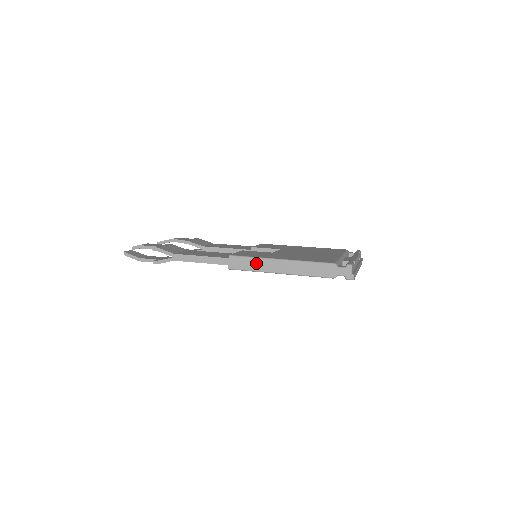
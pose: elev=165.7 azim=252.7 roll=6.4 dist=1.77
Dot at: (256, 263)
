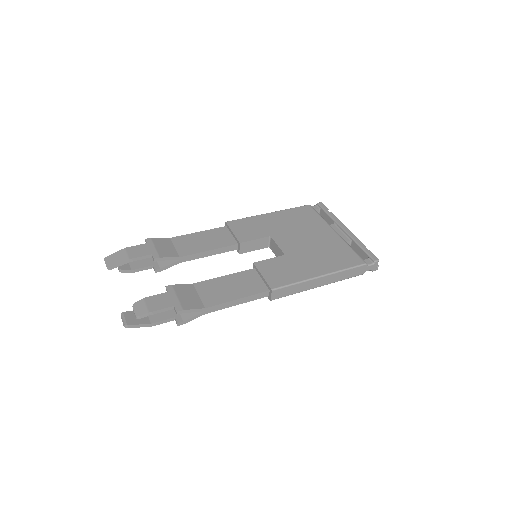
Dot at: (299, 287)
